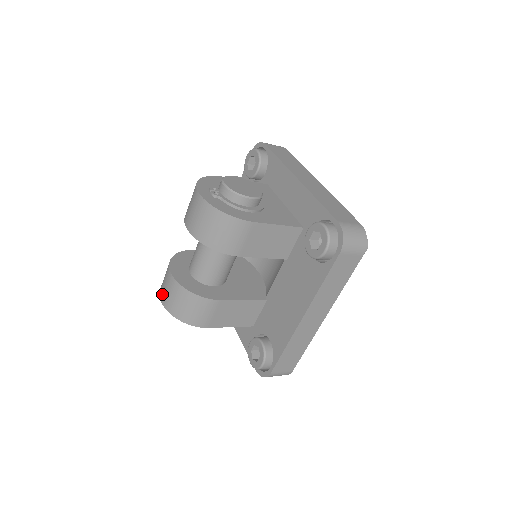
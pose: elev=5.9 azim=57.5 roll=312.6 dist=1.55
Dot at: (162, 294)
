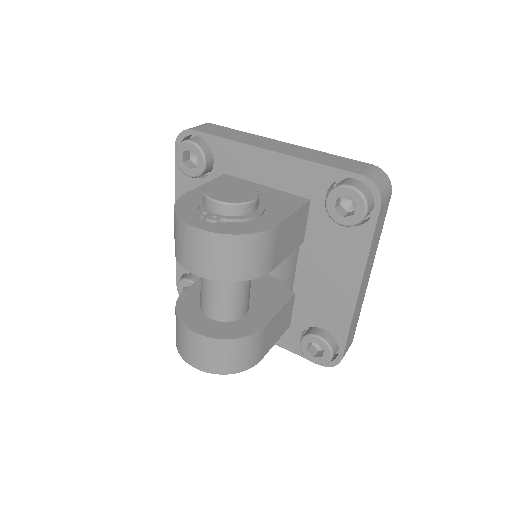
Dot at: (193, 360)
